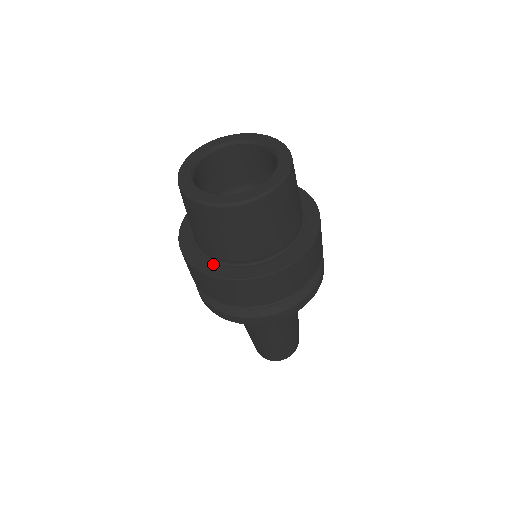
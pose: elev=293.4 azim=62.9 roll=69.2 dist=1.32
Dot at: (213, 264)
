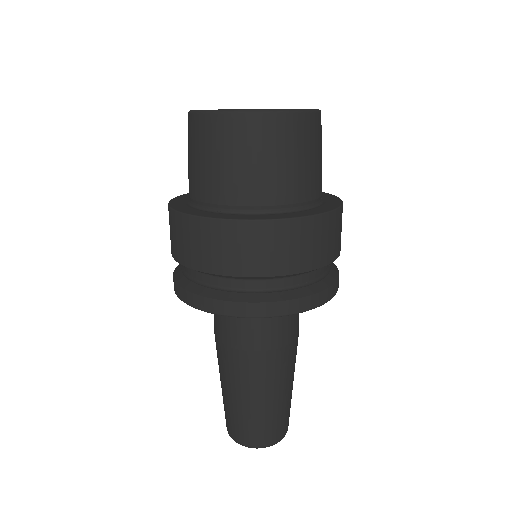
Dot at: (203, 211)
